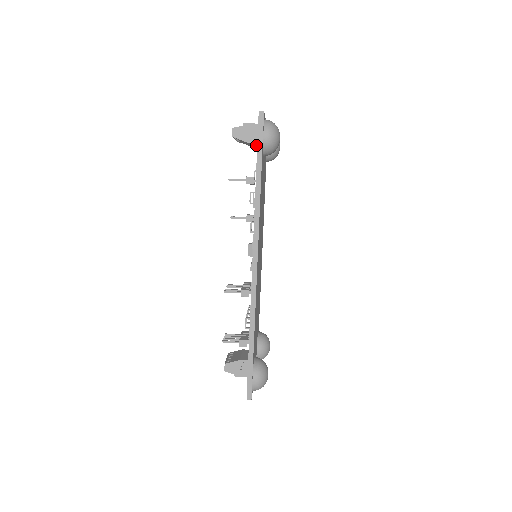
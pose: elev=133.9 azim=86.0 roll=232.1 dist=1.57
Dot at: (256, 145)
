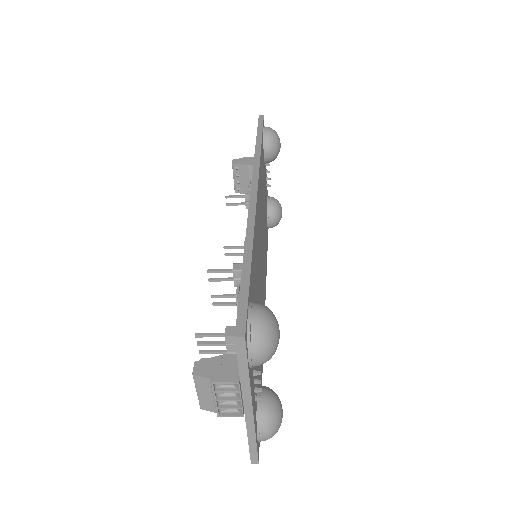
Dot at: occluded
